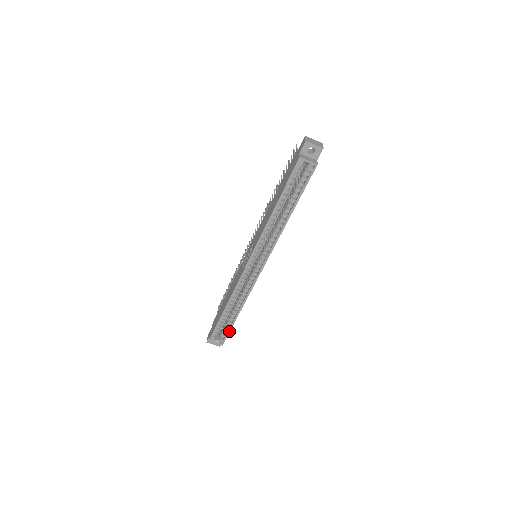
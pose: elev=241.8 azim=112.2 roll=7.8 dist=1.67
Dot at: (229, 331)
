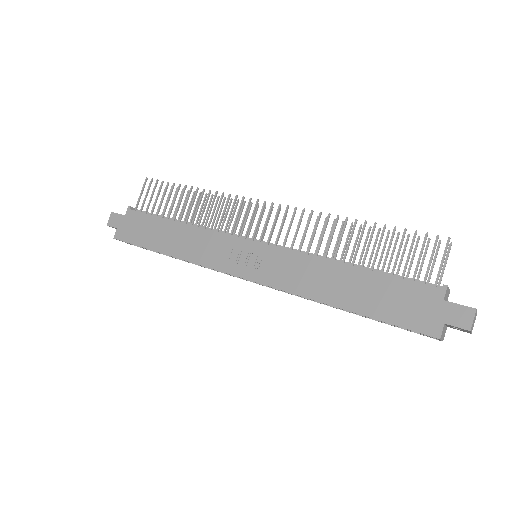
Dot at: (150, 250)
